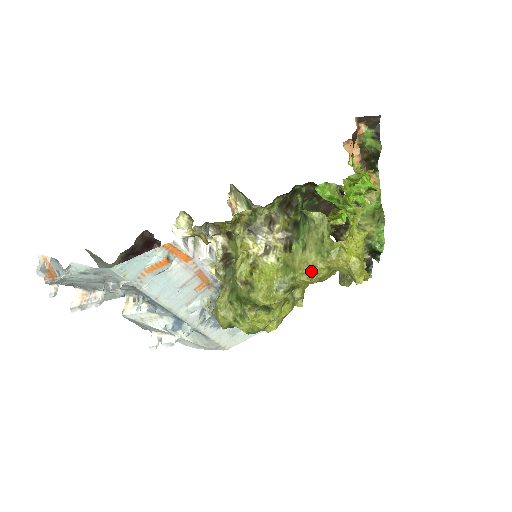
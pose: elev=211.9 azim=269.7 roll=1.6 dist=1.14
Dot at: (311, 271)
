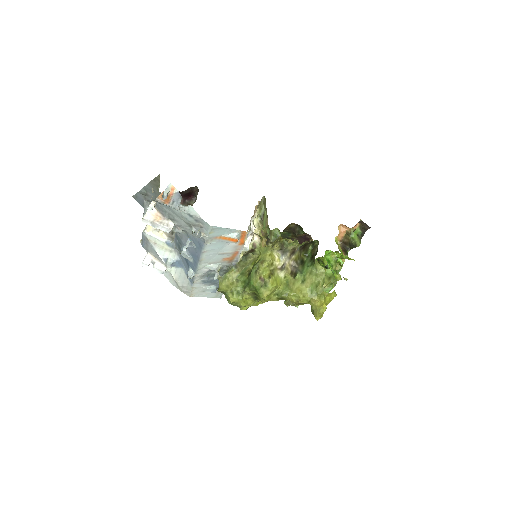
Dot at: (300, 297)
